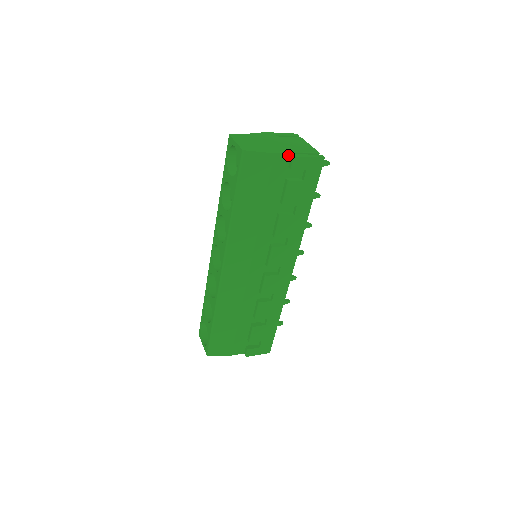
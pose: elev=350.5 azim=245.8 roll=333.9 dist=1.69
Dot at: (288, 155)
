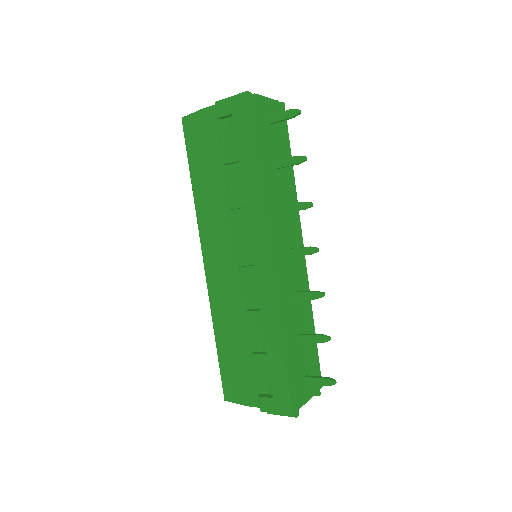
Dot at: occluded
